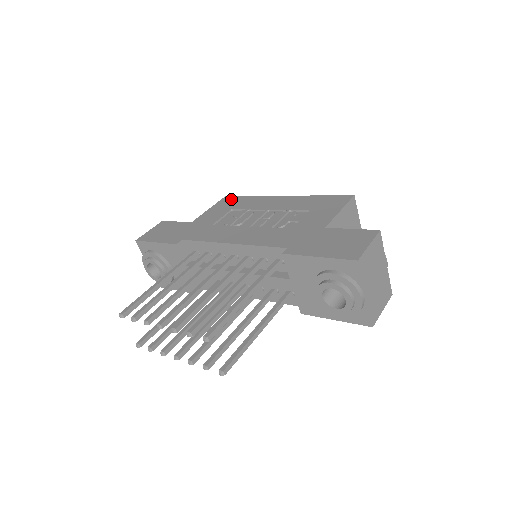
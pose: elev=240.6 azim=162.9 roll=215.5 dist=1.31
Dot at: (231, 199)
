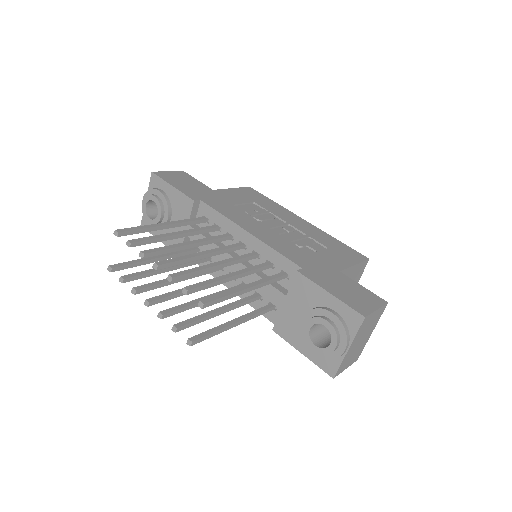
Dot at: (255, 193)
